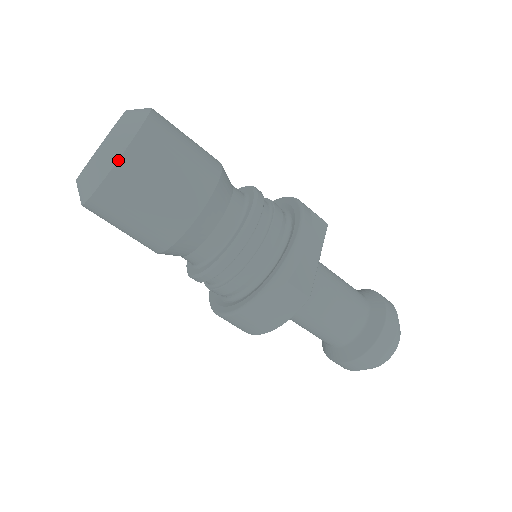
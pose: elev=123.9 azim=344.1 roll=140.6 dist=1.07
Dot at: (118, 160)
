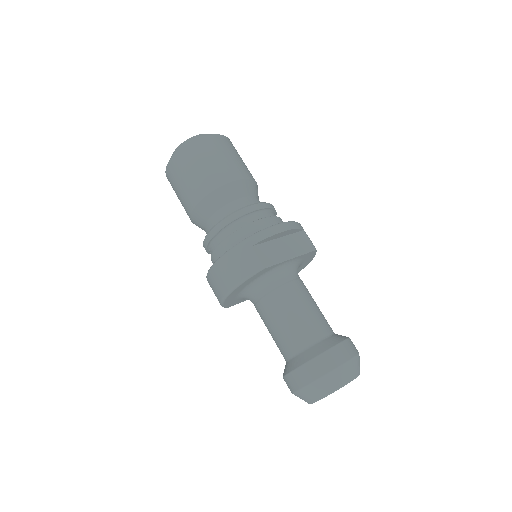
Dot at: (190, 142)
